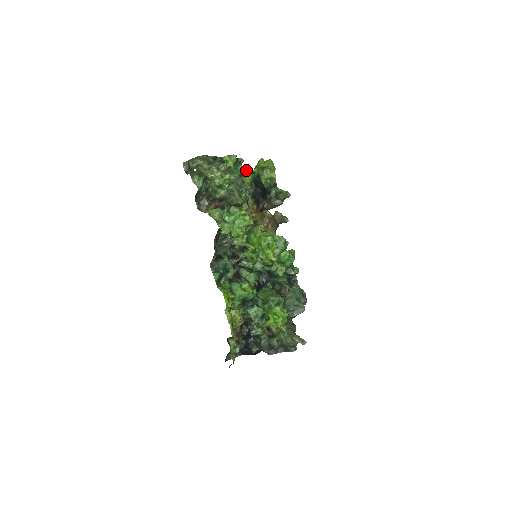
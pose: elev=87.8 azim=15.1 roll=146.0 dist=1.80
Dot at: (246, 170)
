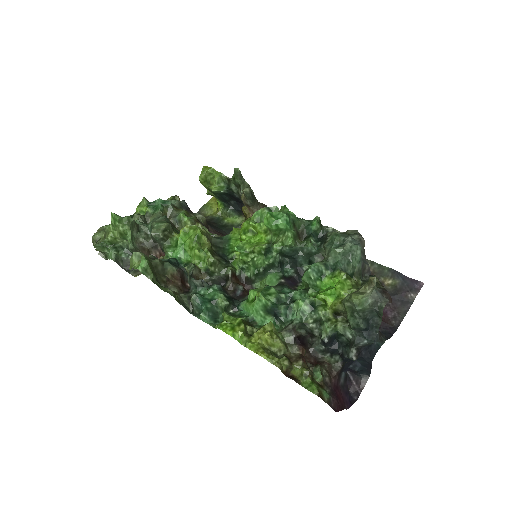
Dot at: (214, 202)
